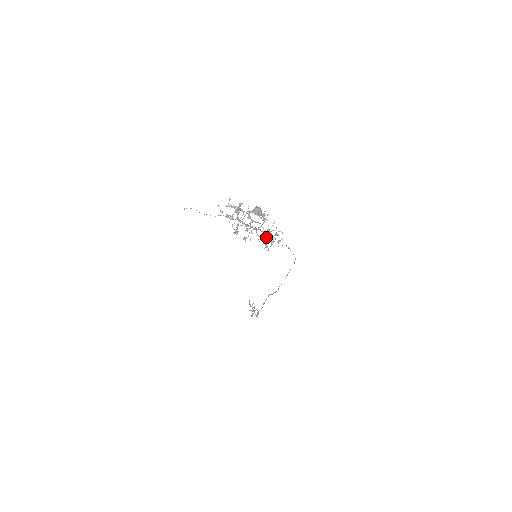
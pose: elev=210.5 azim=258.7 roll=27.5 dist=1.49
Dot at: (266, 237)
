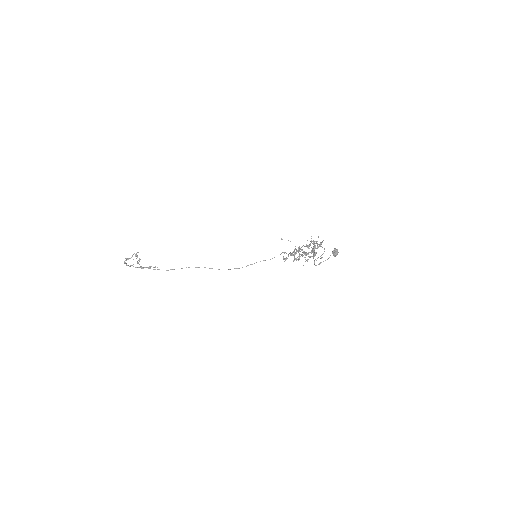
Dot at: (295, 254)
